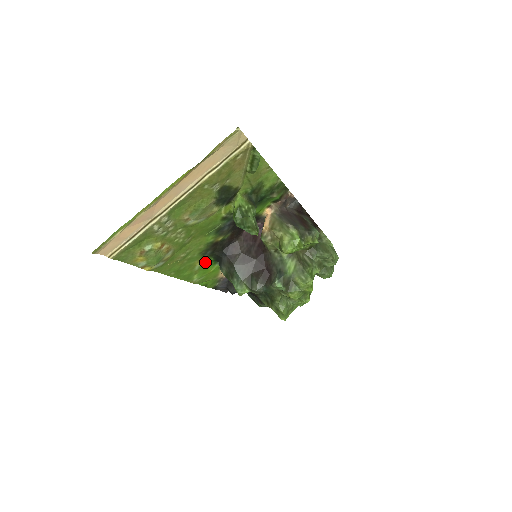
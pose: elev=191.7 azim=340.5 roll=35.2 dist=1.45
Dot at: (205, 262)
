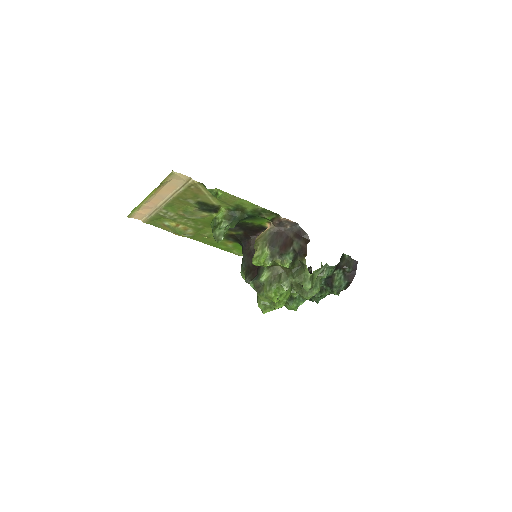
Dot at: (235, 244)
